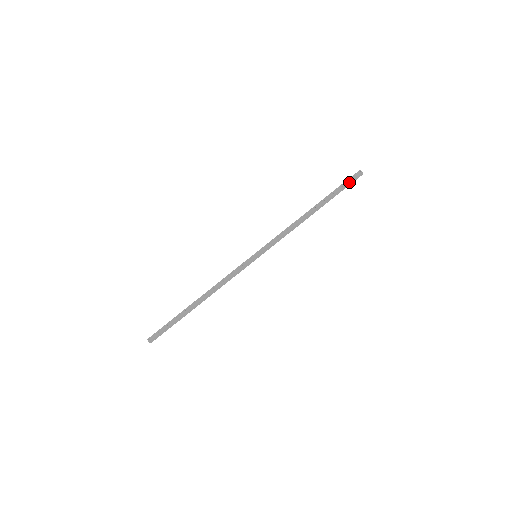
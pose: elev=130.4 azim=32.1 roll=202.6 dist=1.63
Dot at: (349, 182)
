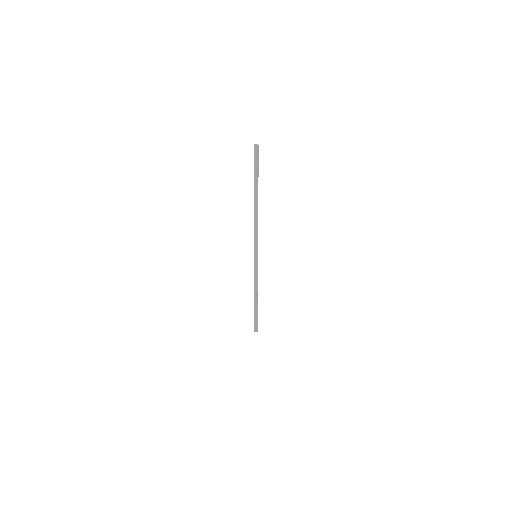
Dot at: (258, 163)
